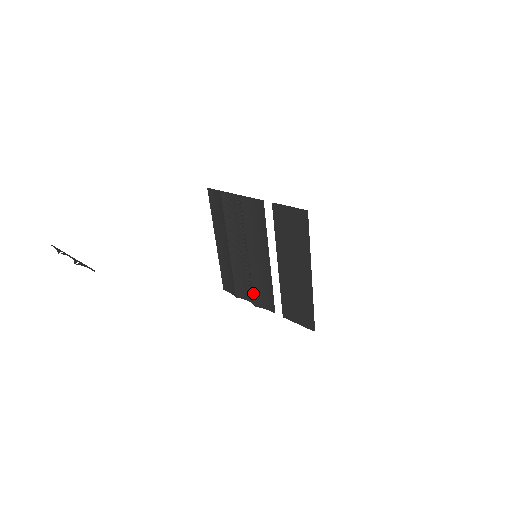
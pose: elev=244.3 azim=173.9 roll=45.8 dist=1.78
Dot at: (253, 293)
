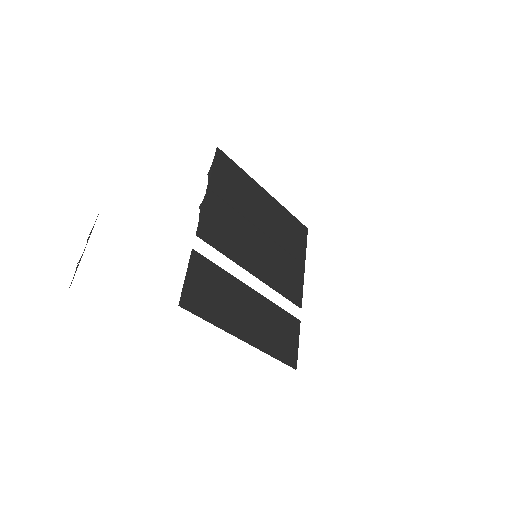
Dot at: occluded
